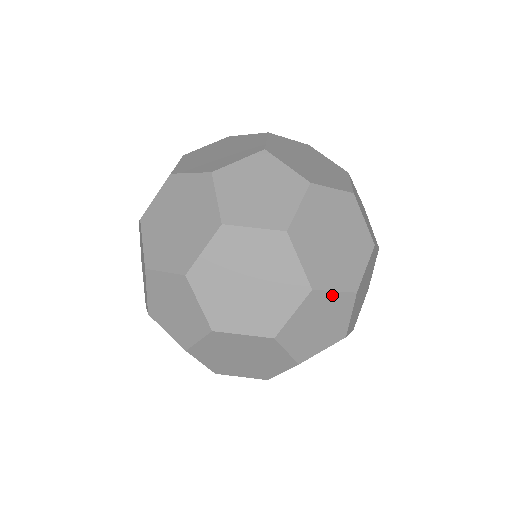
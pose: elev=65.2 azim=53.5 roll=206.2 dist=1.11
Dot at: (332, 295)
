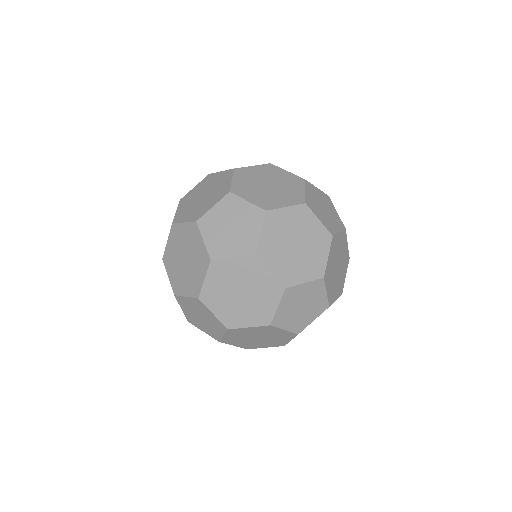
Dot at: (304, 286)
